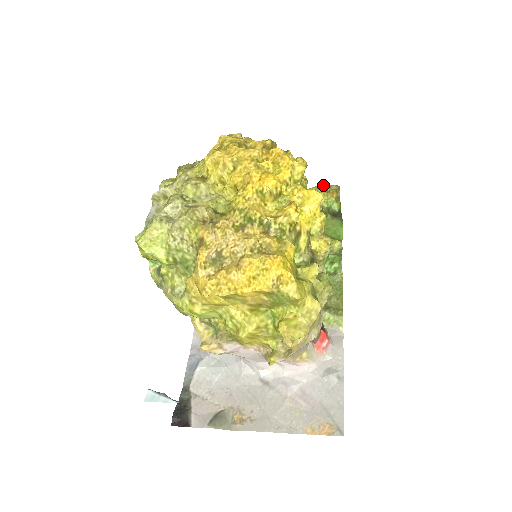
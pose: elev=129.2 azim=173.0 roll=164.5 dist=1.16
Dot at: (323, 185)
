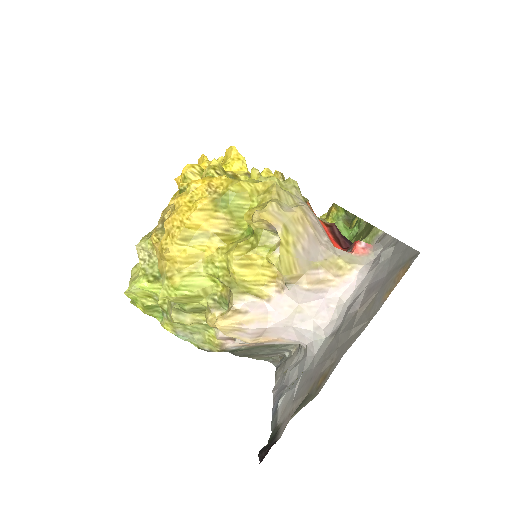
Dot at: (322, 216)
